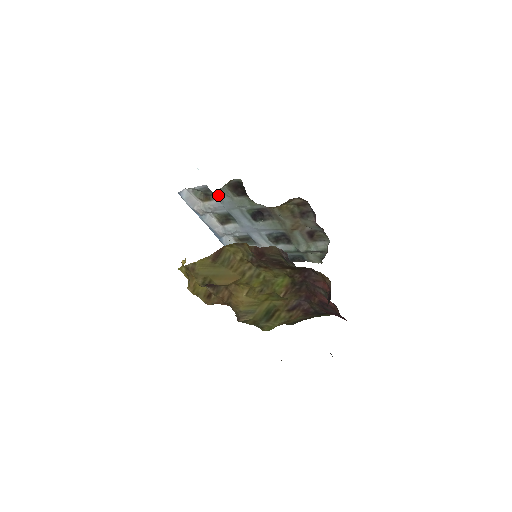
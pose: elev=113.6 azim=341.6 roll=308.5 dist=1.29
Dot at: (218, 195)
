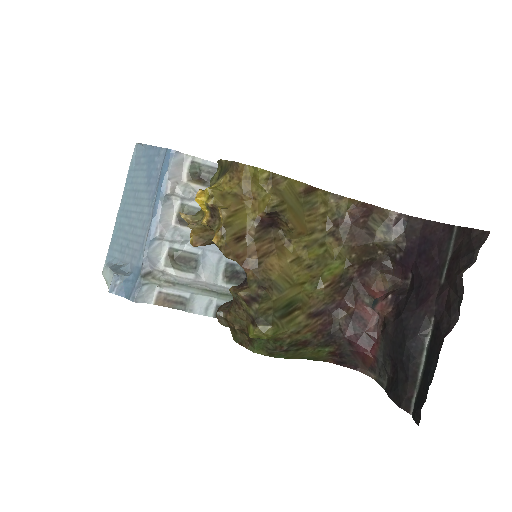
Dot at: occluded
